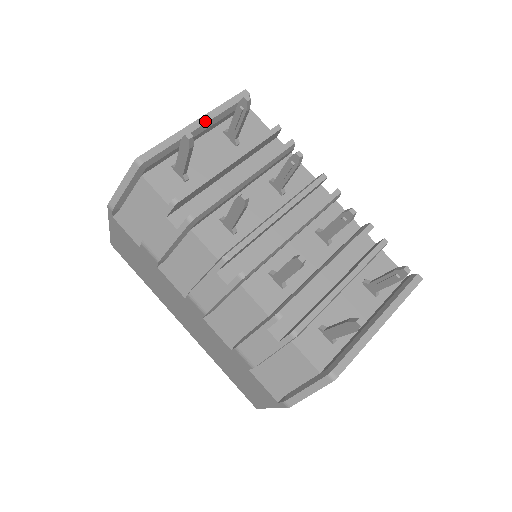
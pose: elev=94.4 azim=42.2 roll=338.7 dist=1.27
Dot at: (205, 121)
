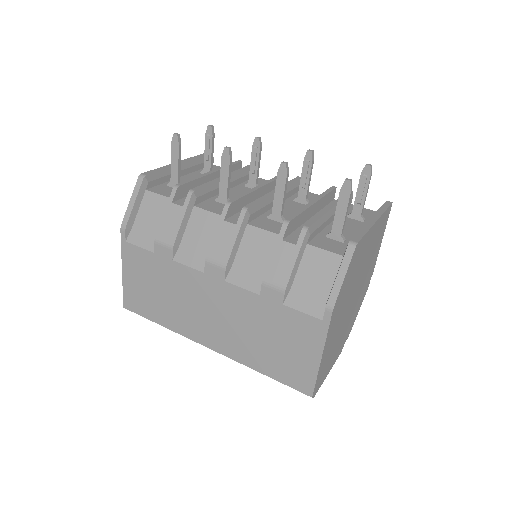
Dot at: (185, 161)
